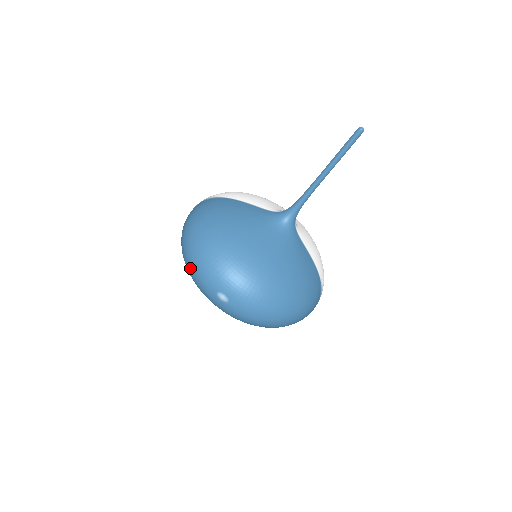
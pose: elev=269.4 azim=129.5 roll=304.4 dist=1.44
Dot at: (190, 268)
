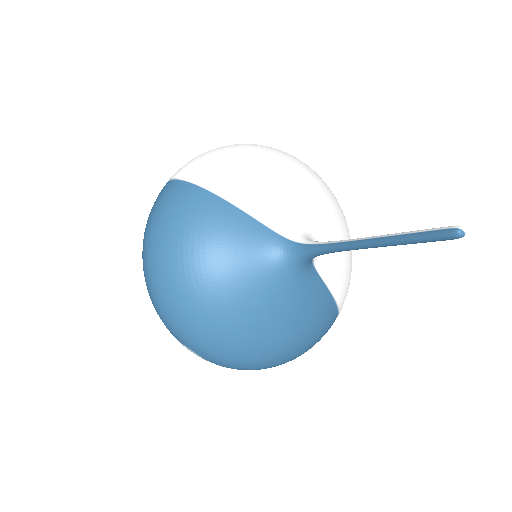
Dot at: occluded
